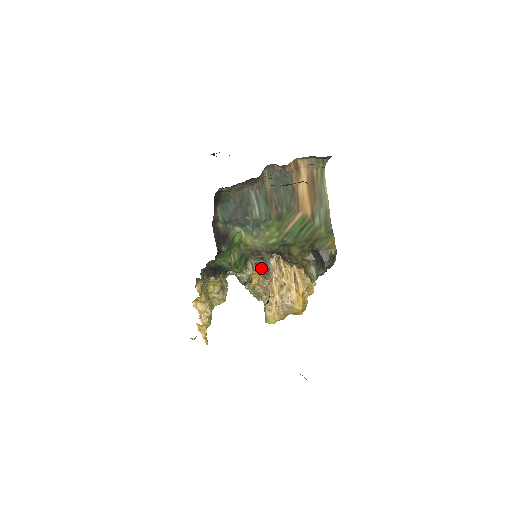
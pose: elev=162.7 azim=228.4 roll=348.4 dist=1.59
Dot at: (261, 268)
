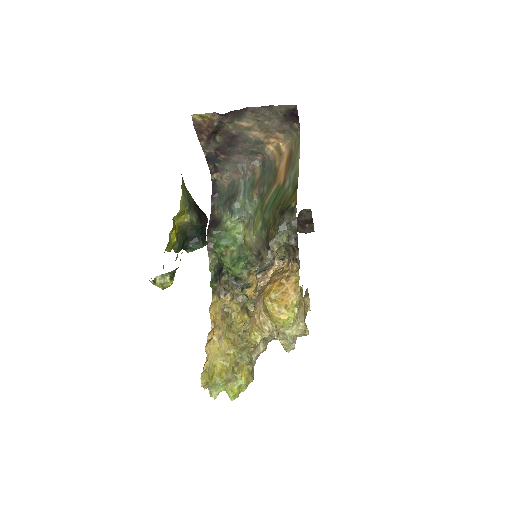
Dot at: (258, 269)
